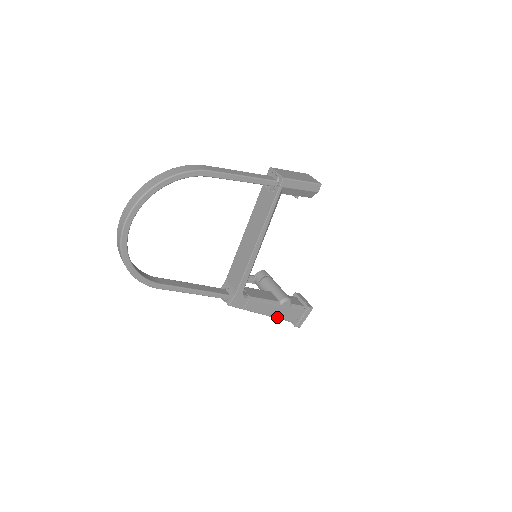
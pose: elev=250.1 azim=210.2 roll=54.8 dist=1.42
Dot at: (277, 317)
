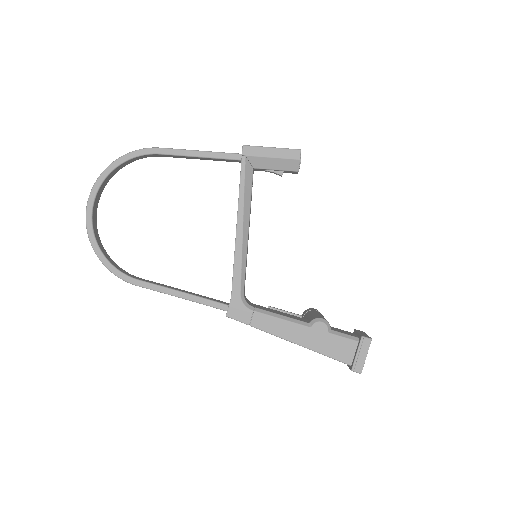
Dot at: (313, 348)
